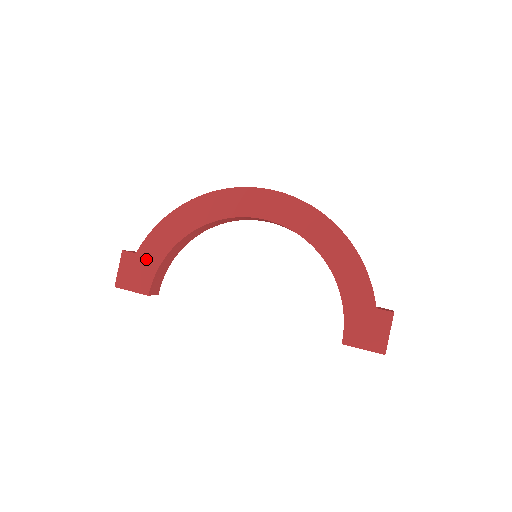
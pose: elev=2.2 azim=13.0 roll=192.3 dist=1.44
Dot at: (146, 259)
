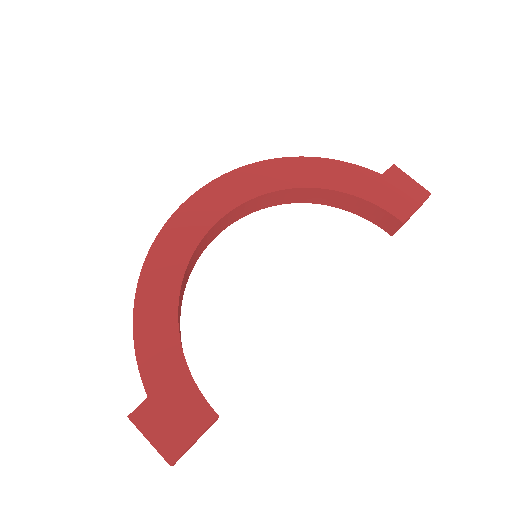
Dot at: (167, 386)
